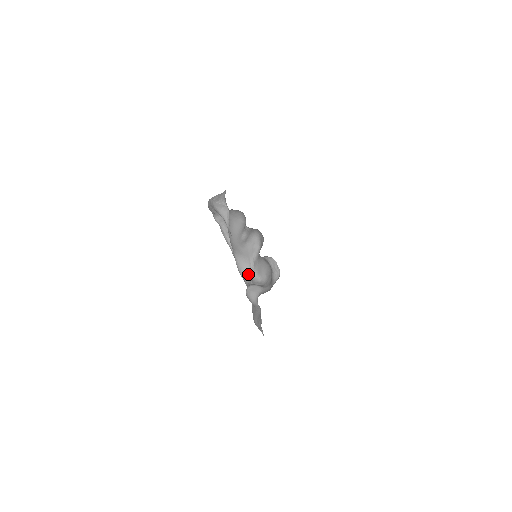
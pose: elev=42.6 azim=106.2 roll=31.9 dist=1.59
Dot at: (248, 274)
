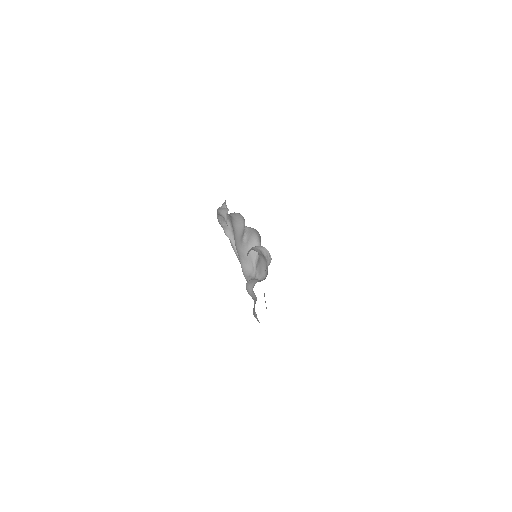
Dot at: (251, 276)
